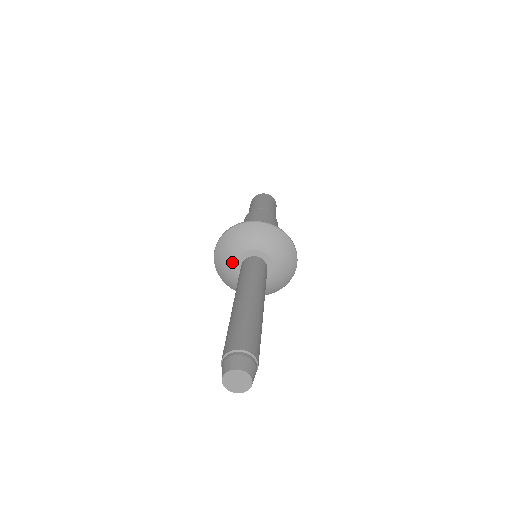
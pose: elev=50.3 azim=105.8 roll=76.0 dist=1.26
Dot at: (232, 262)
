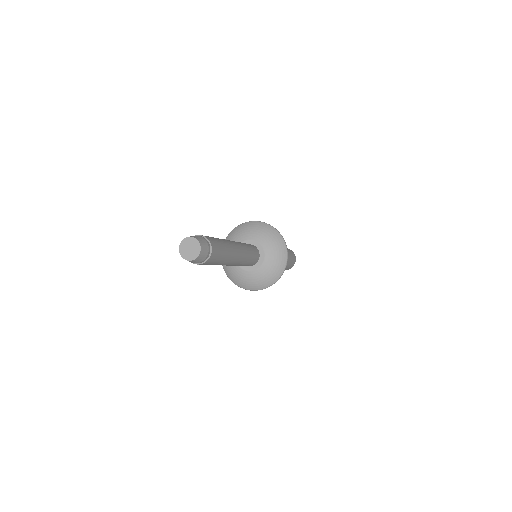
Dot at: (238, 269)
